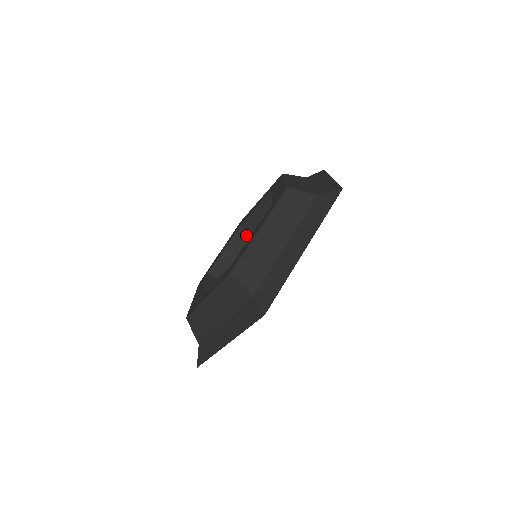
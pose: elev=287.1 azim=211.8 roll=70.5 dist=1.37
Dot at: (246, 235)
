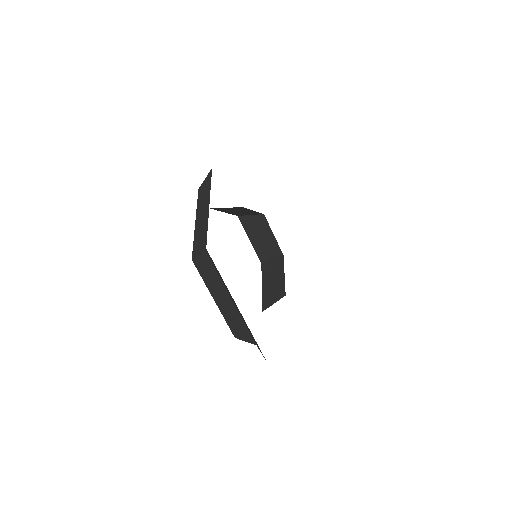
Dot at: (247, 218)
